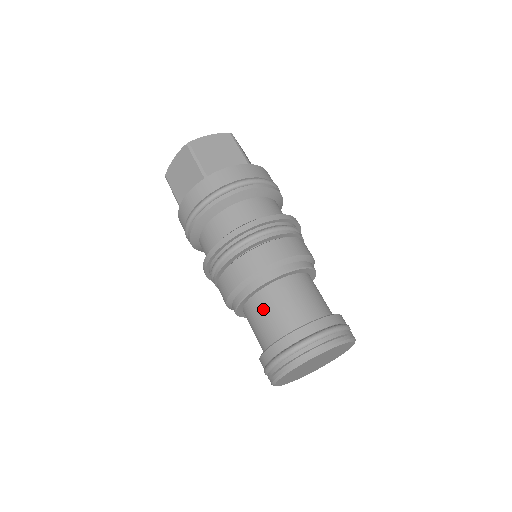
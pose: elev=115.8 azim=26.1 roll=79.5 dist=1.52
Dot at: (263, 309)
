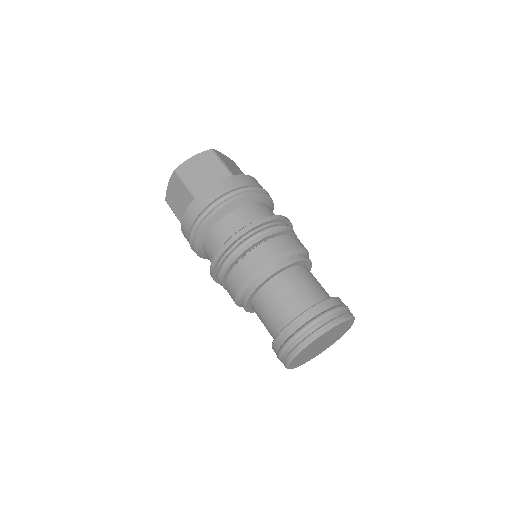
Dot at: (265, 306)
